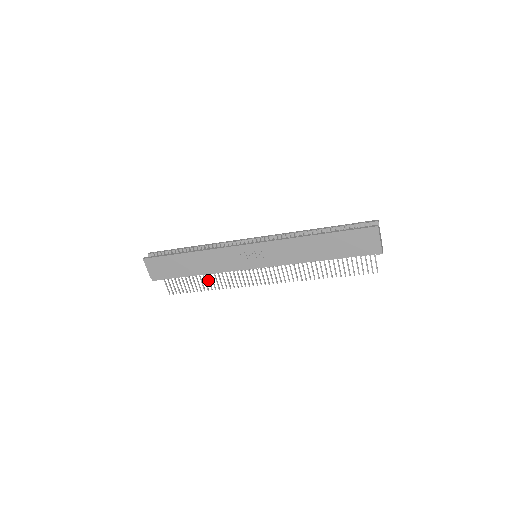
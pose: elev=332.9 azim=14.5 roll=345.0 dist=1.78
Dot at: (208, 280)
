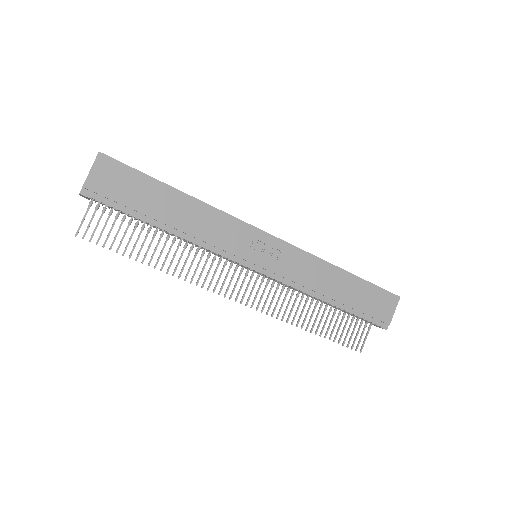
Dot at: (162, 250)
